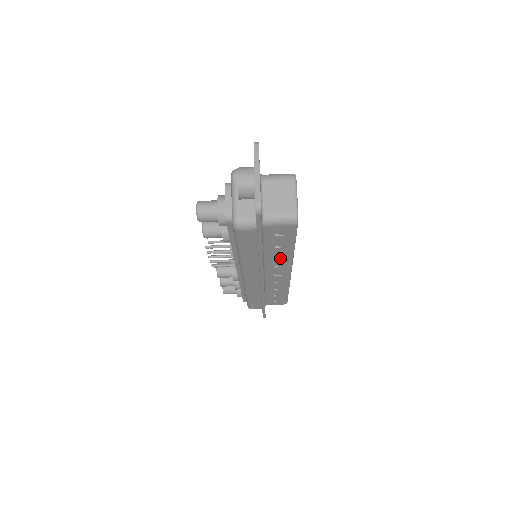
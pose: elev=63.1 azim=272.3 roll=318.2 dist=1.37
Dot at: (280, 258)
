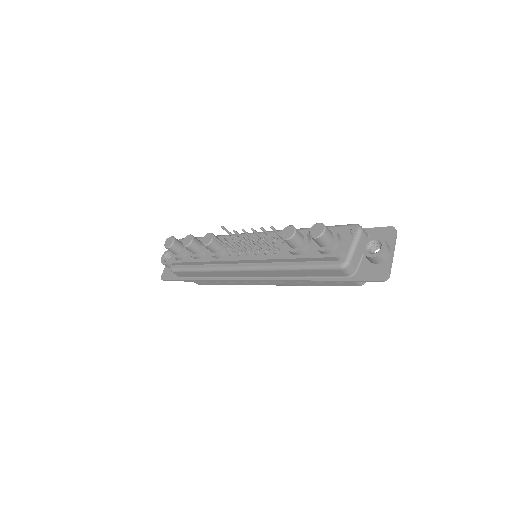
Dot at: occluded
